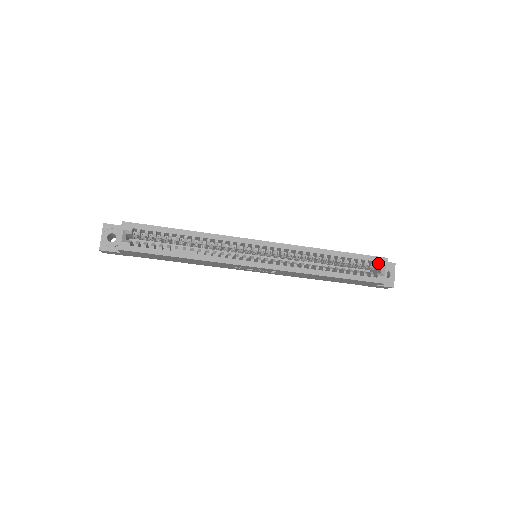
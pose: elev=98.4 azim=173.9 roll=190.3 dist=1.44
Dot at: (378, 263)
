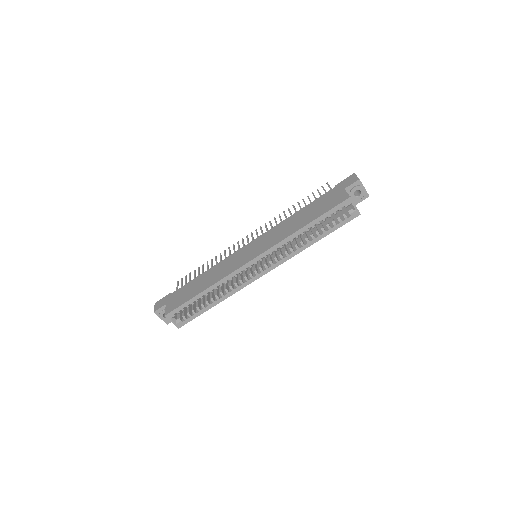
Dot at: occluded
